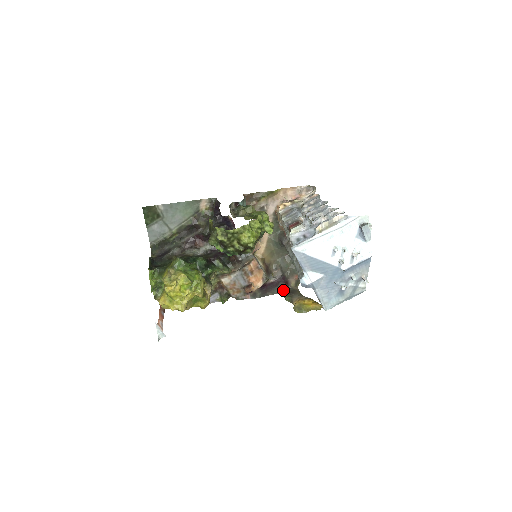
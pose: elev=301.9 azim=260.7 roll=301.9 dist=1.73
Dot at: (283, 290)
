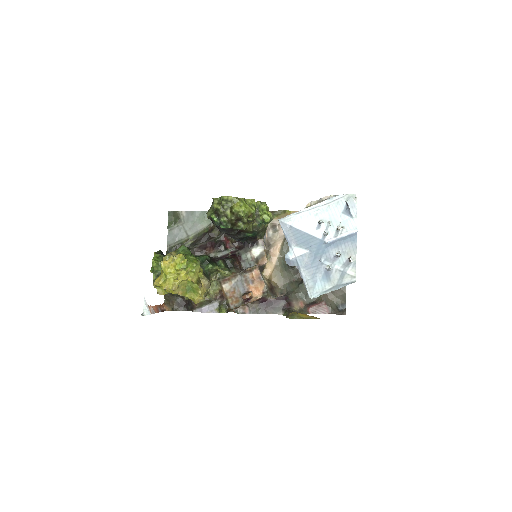
Dot at: (284, 311)
